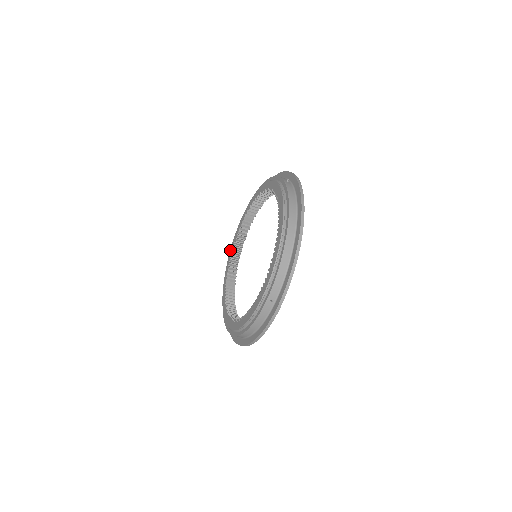
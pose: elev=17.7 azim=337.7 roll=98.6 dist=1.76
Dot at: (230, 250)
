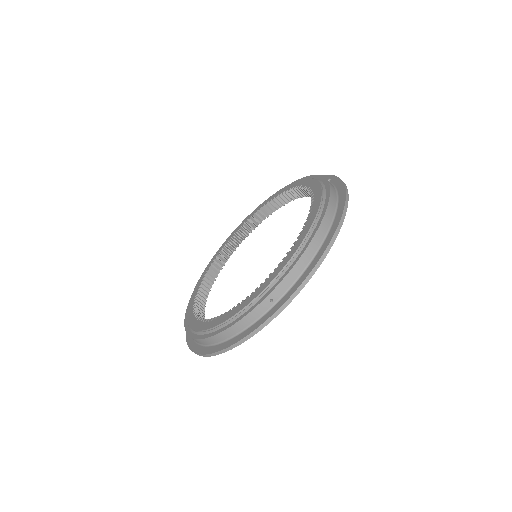
Dot at: (219, 248)
